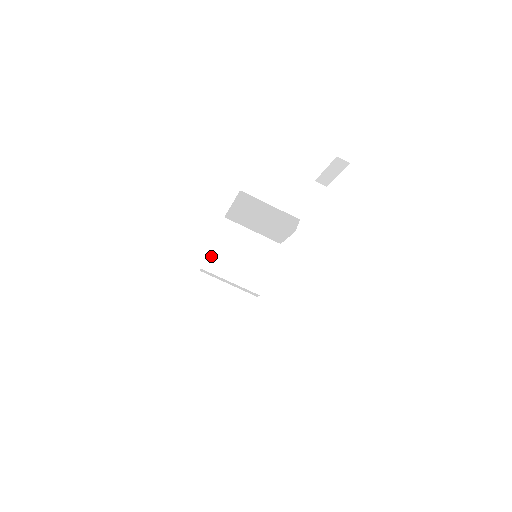
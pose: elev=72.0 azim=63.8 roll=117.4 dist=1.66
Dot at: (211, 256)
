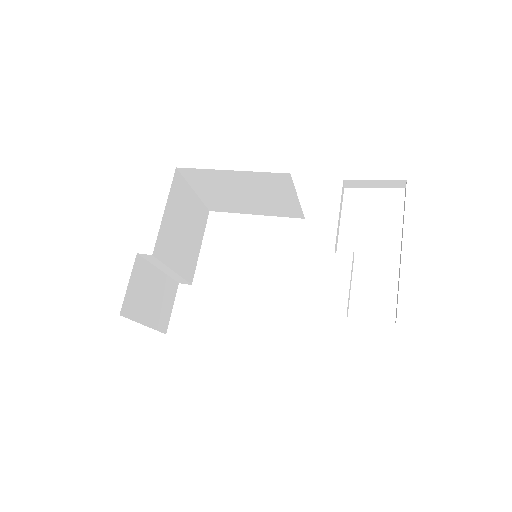
Dot at: (162, 233)
